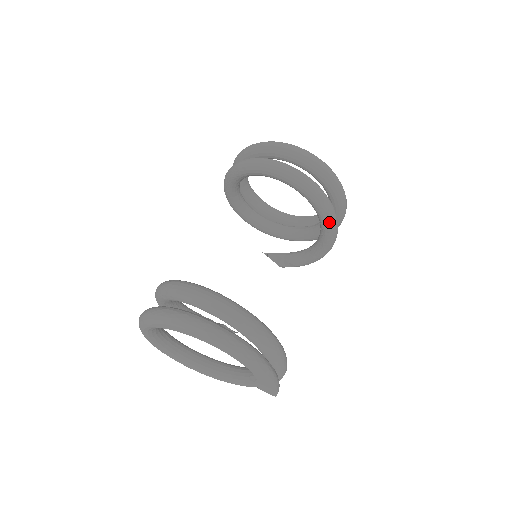
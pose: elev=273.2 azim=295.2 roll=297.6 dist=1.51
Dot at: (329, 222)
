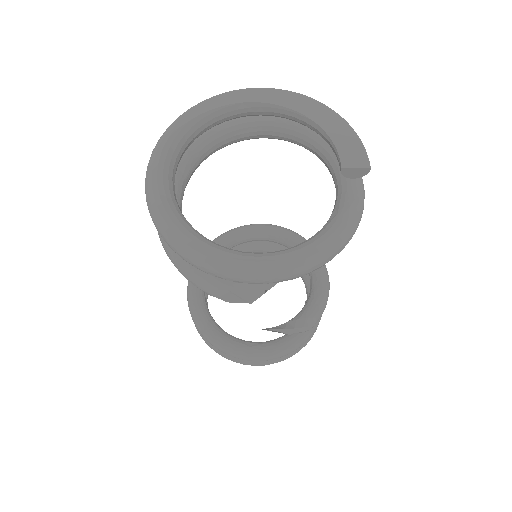
Dot at: occluded
